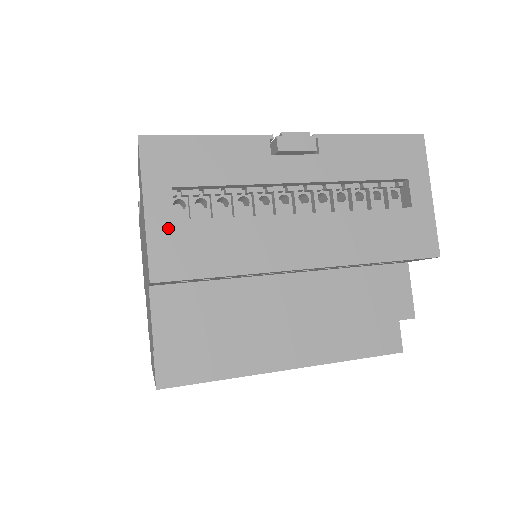
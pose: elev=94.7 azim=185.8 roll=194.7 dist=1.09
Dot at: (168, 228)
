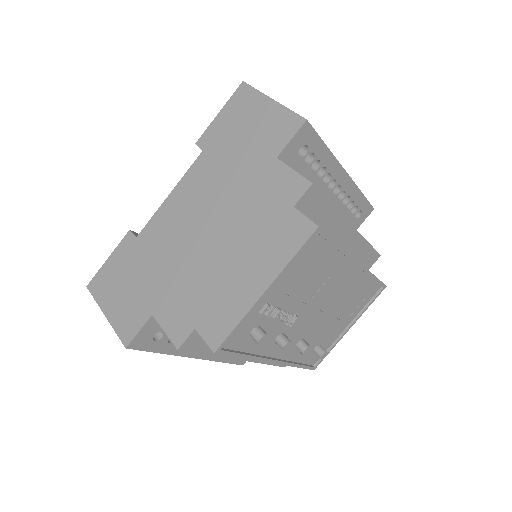
Dot at: occluded
